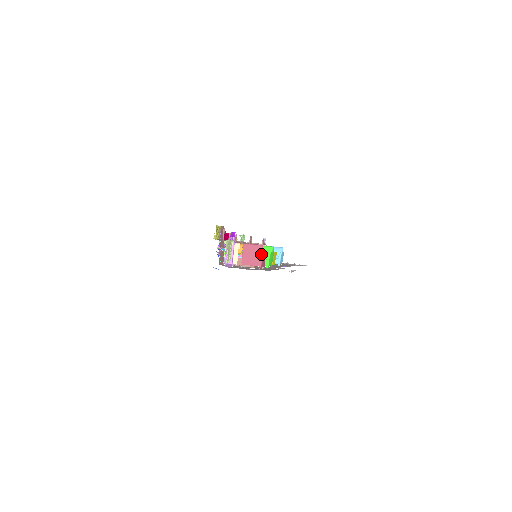
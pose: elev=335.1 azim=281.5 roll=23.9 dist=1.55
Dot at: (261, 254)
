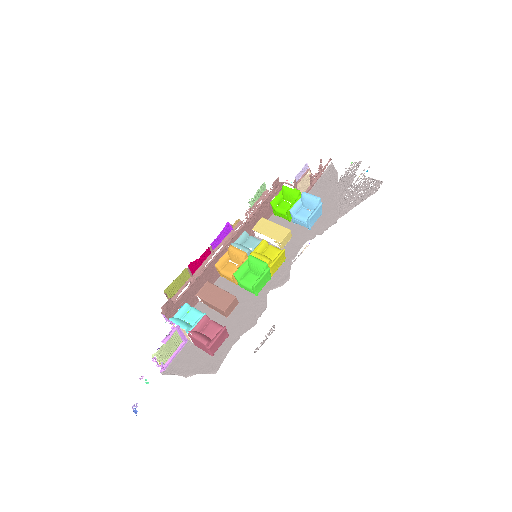
Dot at: (207, 349)
